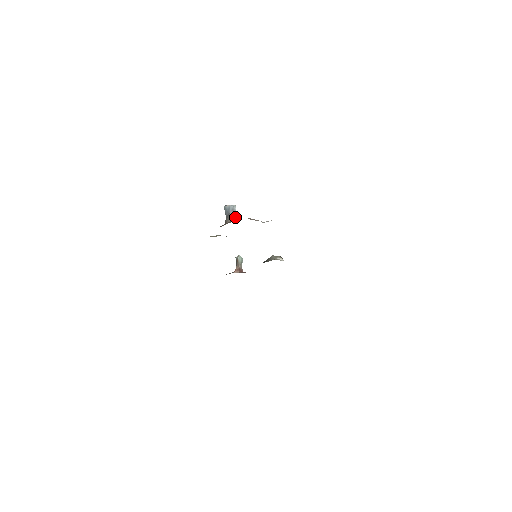
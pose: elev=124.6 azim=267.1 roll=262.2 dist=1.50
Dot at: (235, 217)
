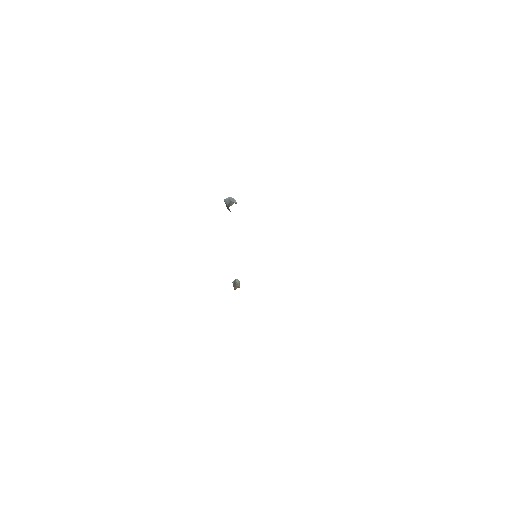
Dot at: (236, 203)
